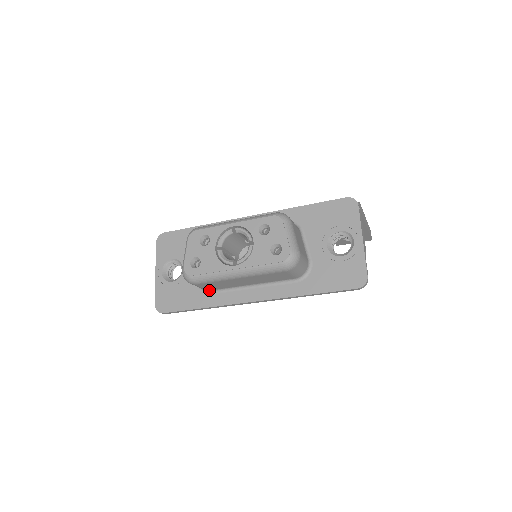
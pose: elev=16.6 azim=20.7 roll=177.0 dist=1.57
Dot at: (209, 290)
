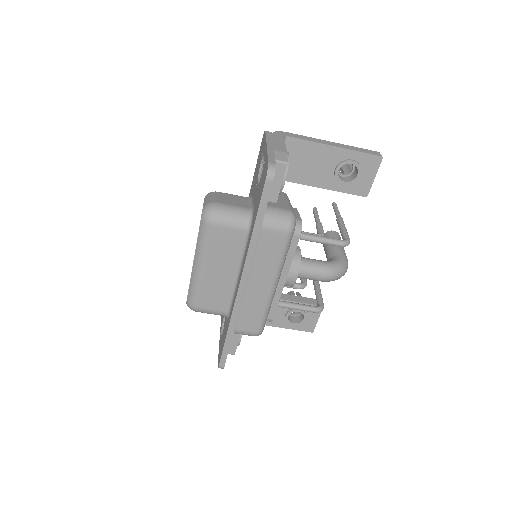
Dot at: (226, 312)
